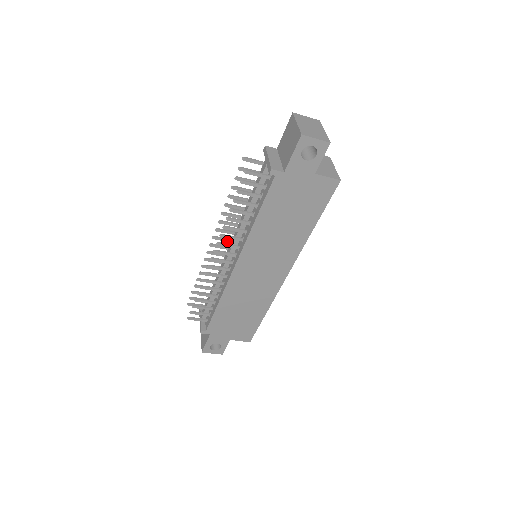
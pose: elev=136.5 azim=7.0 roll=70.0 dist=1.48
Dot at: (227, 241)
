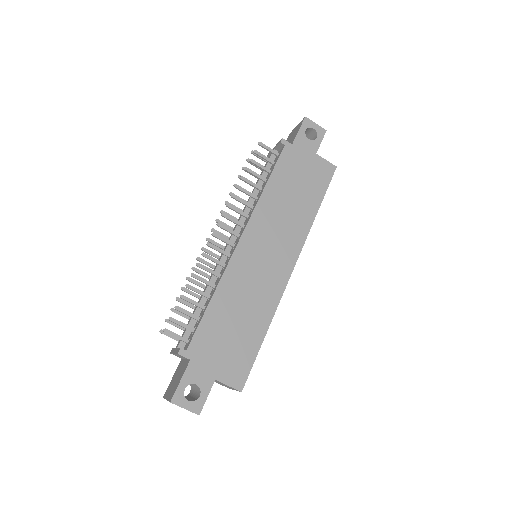
Dot at: (226, 238)
